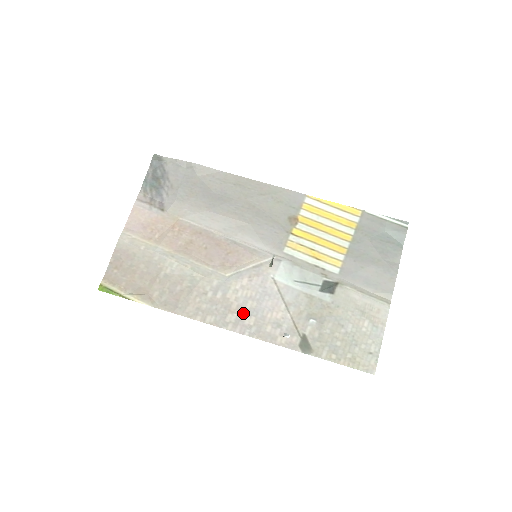
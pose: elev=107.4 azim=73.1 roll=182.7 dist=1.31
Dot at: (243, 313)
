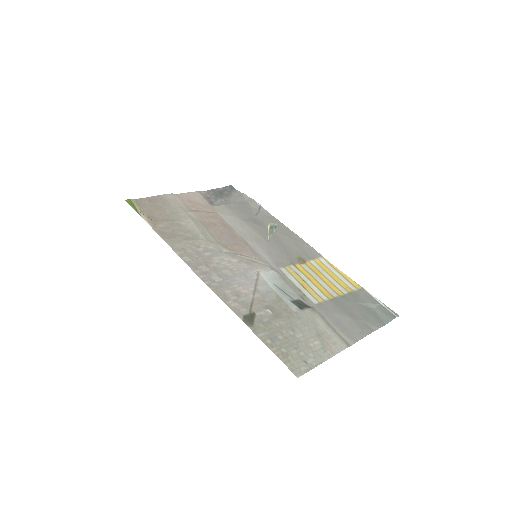
Dot at: (216, 272)
